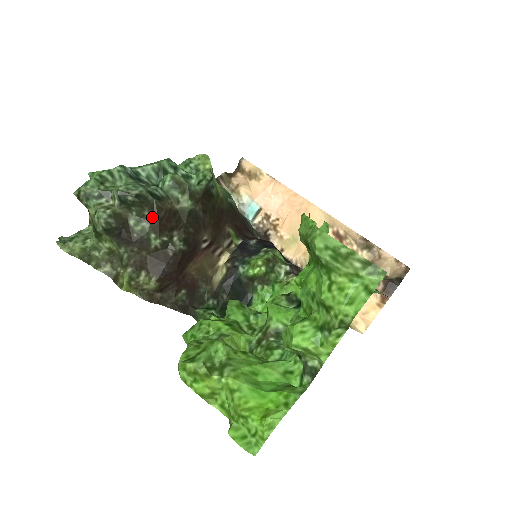
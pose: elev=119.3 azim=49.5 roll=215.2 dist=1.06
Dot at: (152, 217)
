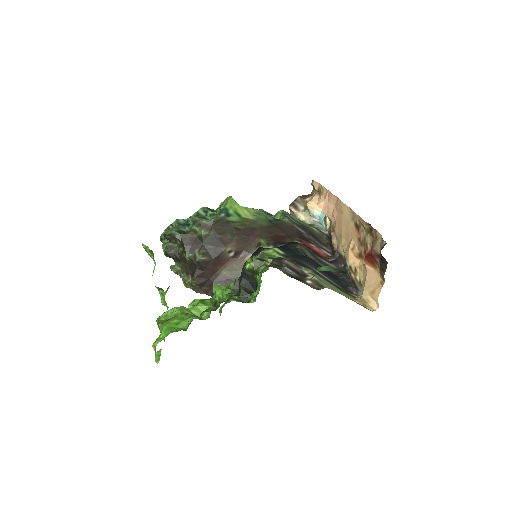
Dot at: (182, 244)
